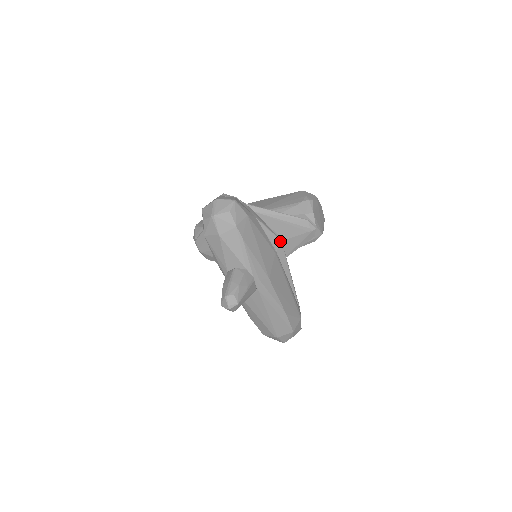
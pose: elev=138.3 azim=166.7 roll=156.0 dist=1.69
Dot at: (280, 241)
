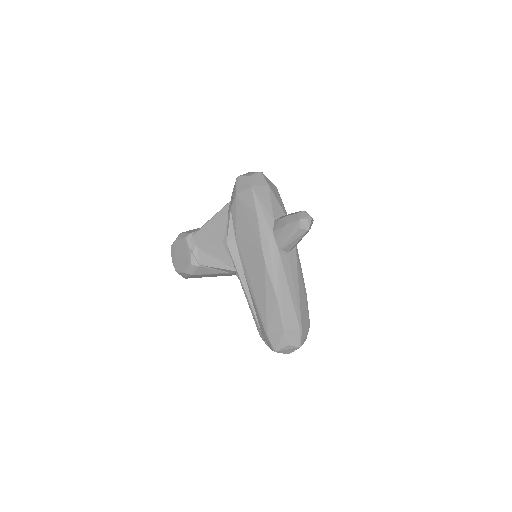
Dot at: occluded
